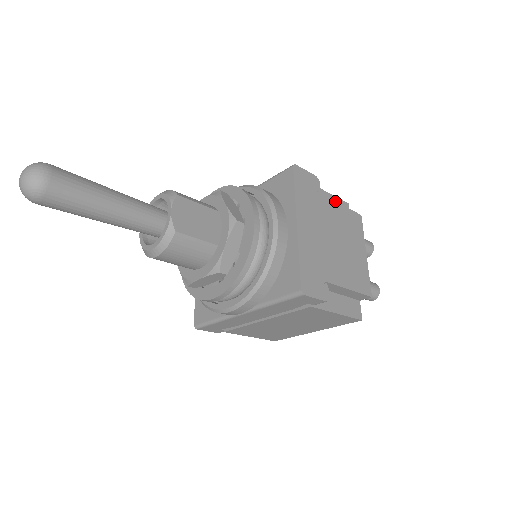
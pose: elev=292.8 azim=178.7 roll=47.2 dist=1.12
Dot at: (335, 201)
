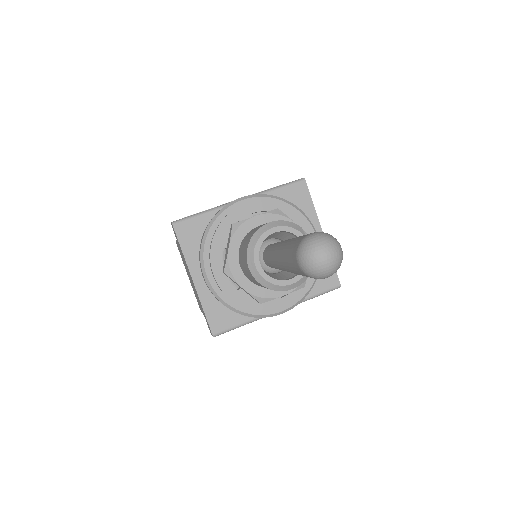
Dot at: occluded
